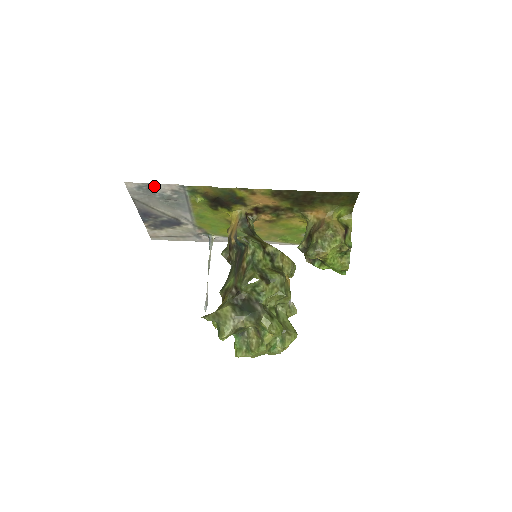
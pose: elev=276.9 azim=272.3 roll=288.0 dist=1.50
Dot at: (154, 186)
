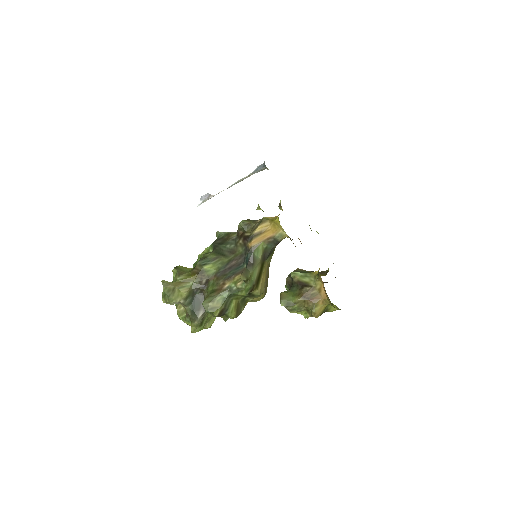
Dot at: occluded
